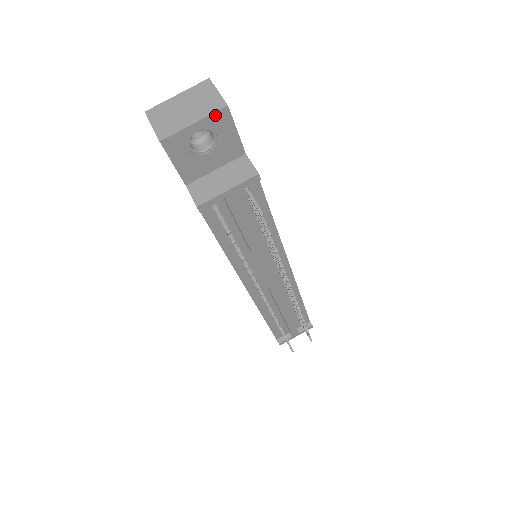
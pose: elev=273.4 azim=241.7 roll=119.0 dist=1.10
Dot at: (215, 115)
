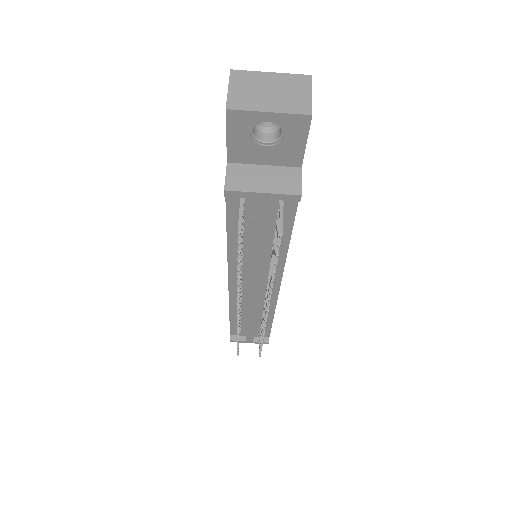
Dot at: (294, 116)
